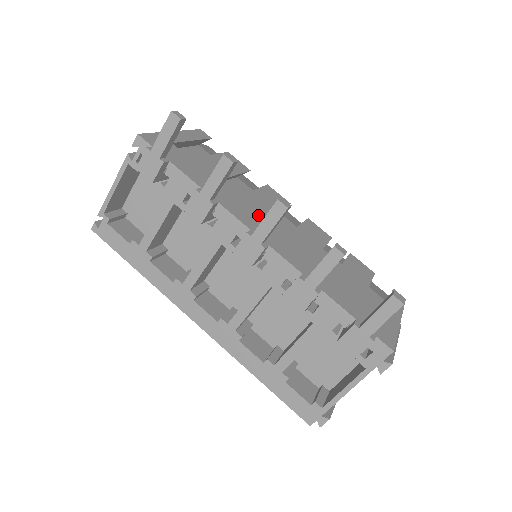
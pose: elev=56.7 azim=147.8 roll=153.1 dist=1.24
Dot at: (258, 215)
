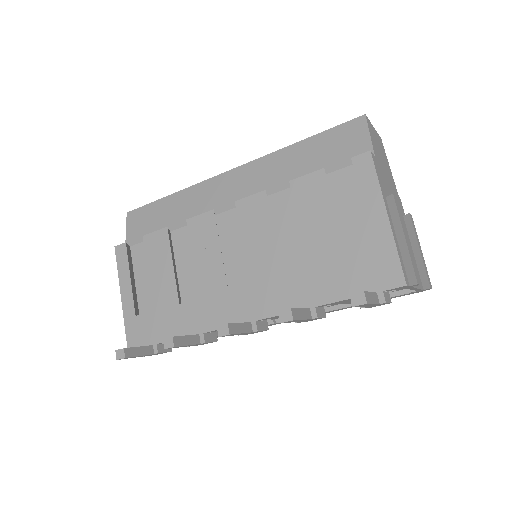
Dot at: (222, 292)
